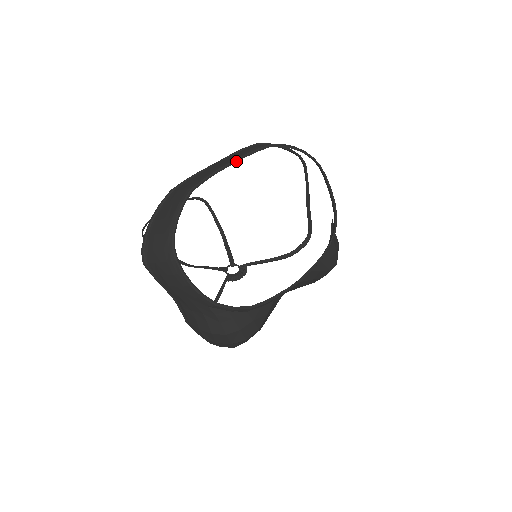
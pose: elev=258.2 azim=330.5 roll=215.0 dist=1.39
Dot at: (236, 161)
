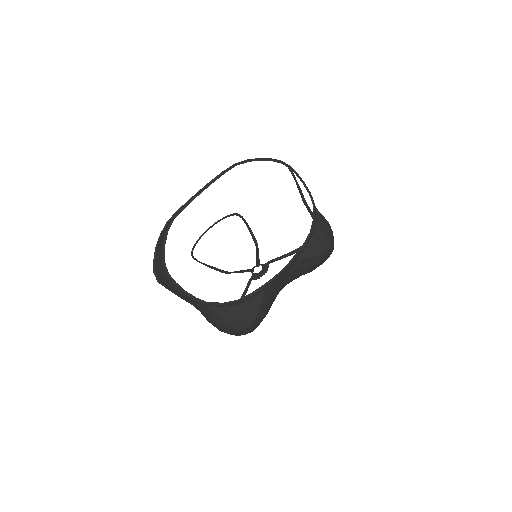
Dot at: (207, 187)
